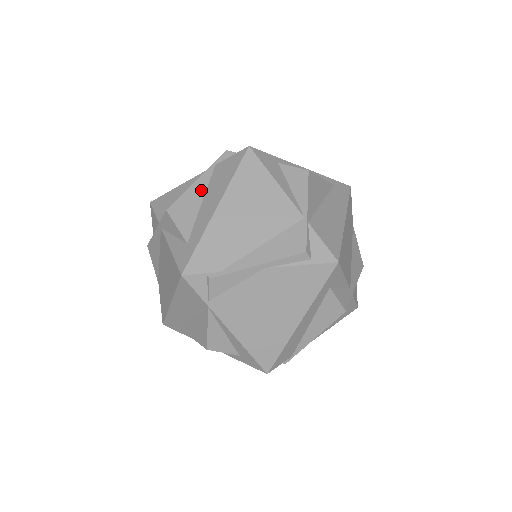
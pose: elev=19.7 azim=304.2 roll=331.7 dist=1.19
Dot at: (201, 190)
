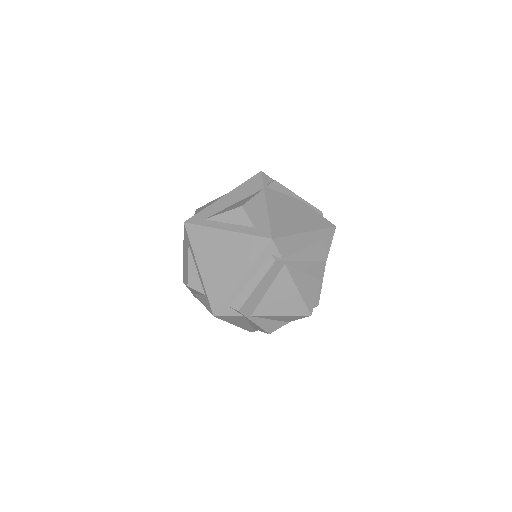
Dot at: occluded
